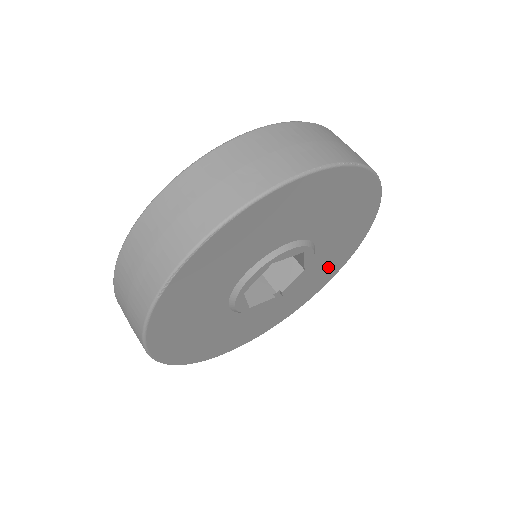
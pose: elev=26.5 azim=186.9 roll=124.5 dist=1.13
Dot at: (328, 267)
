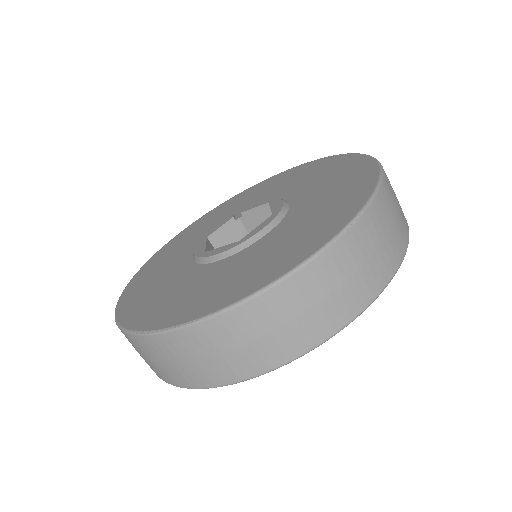
Dot at: occluded
